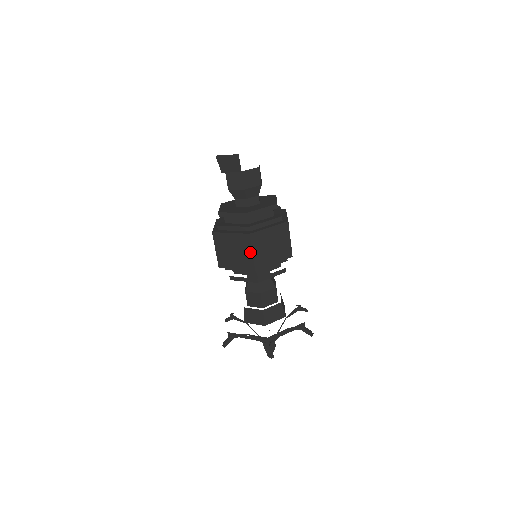
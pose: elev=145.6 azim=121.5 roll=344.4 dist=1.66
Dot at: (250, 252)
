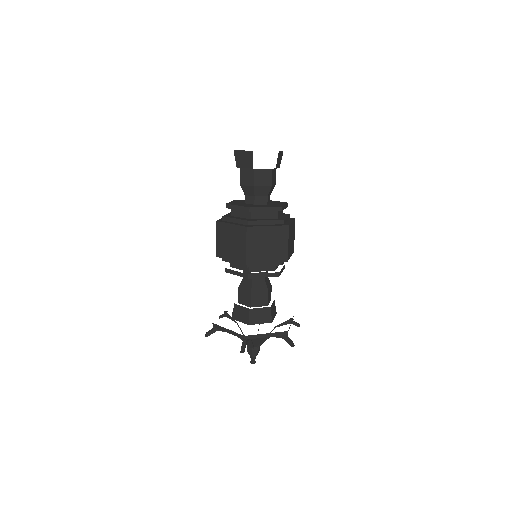
Dot at: (244, 245)
